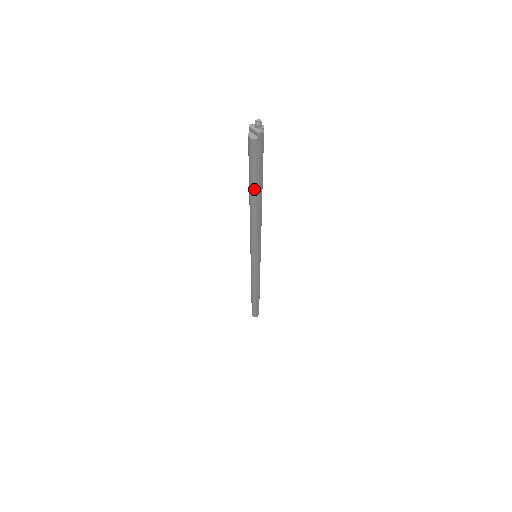
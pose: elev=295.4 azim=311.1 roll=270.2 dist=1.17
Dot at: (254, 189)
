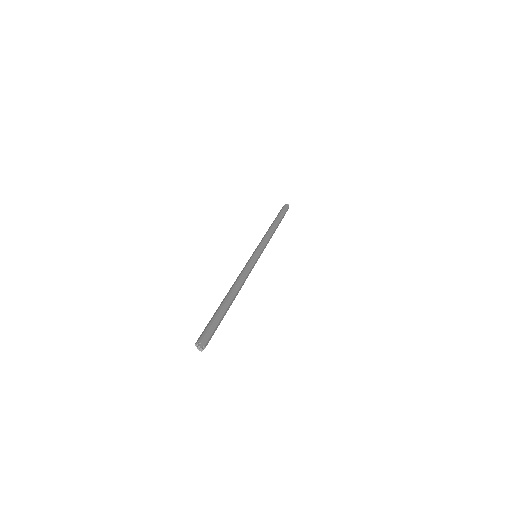
Dot at: occluded
